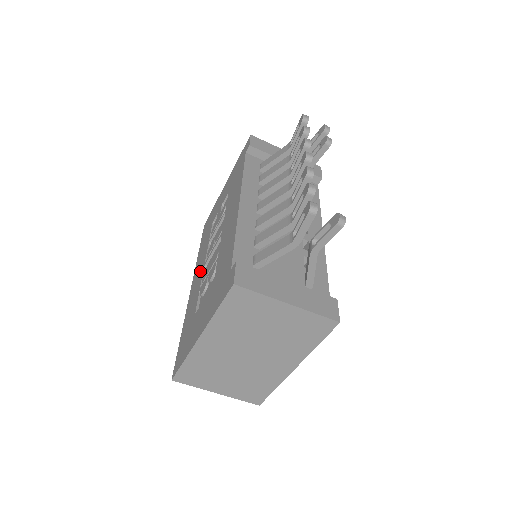
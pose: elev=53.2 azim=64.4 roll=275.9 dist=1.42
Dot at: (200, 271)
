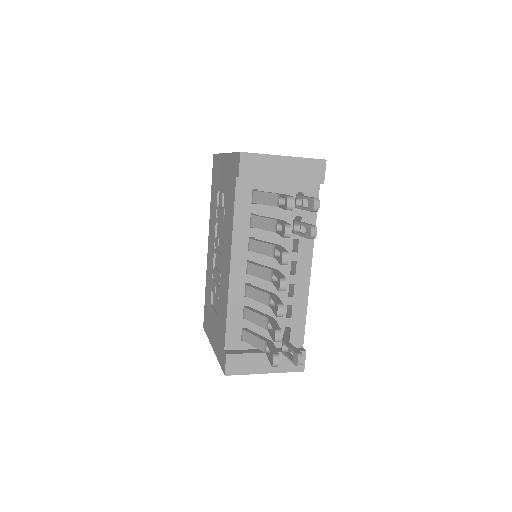
Dot at: (212, 248)
